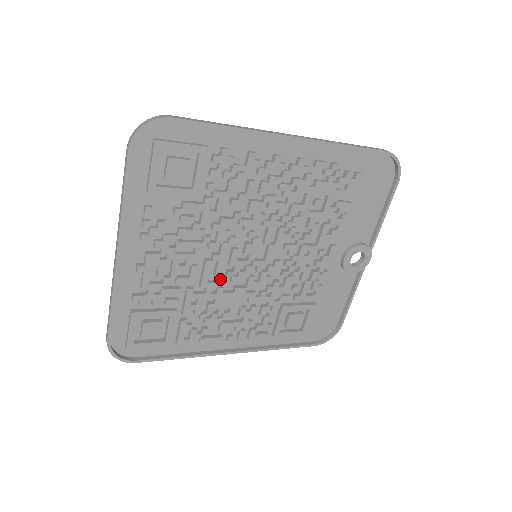
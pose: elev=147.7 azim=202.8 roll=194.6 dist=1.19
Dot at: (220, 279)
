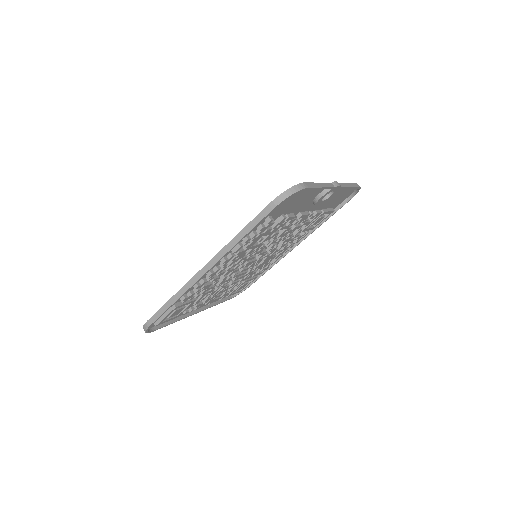
Dot at: (249, 271)
